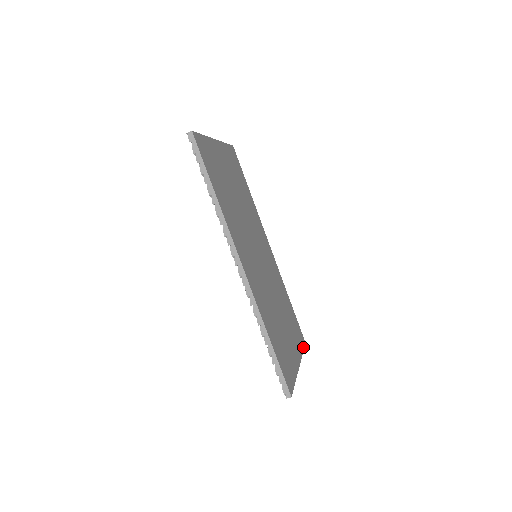
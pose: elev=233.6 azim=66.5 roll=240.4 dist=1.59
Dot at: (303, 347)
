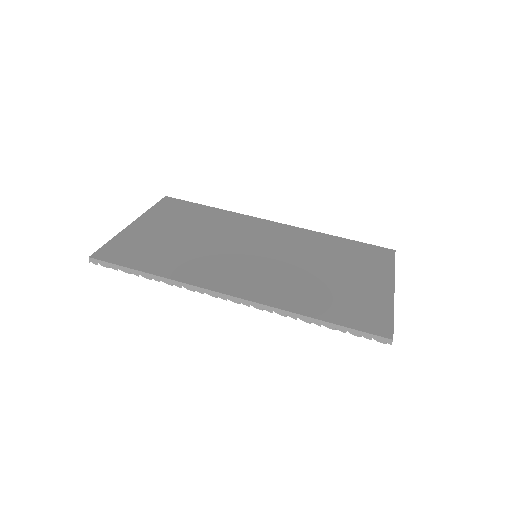
Dot at: (392, 260)
